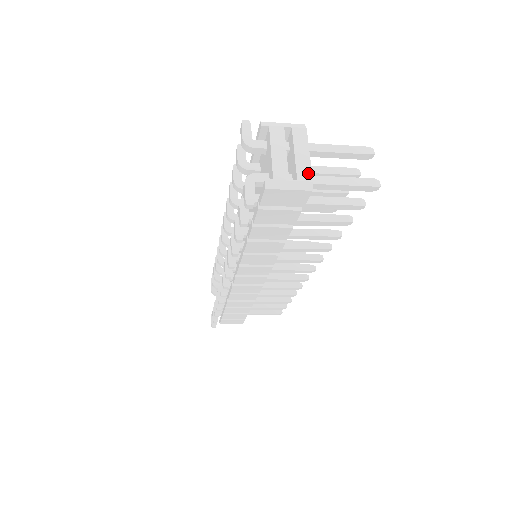
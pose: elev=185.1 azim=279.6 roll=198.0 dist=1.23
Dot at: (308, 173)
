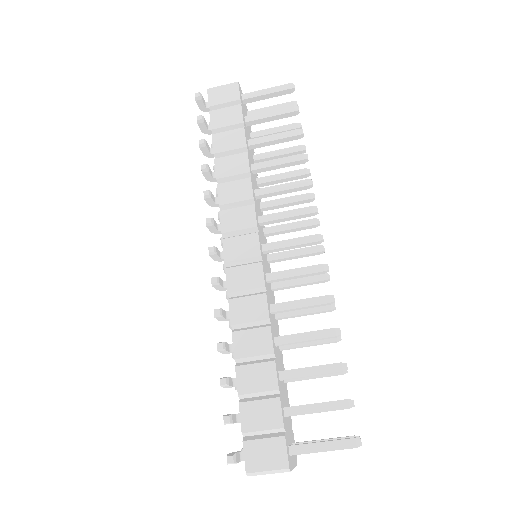
Dot at: occluded
